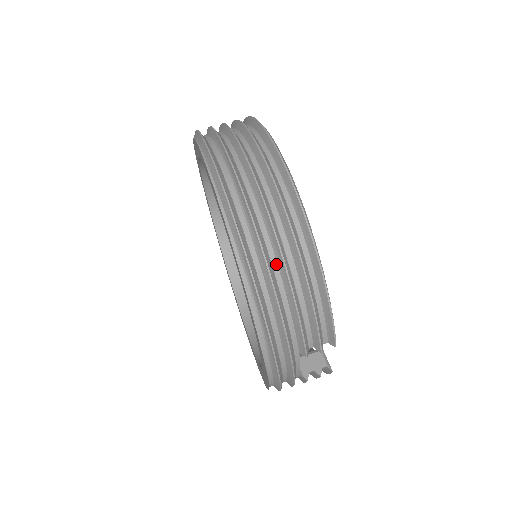
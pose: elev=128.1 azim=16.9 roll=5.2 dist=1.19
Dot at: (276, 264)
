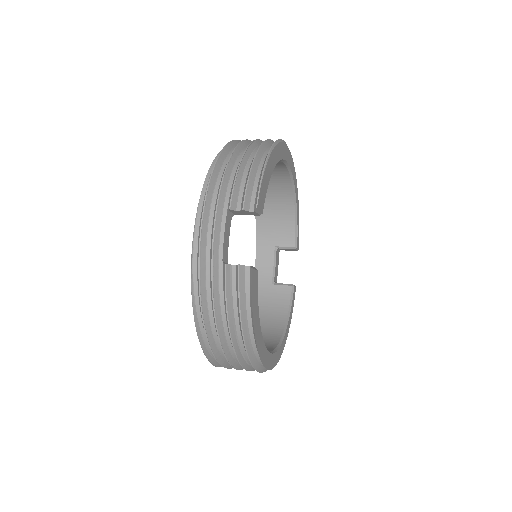
Dot at: occluded
